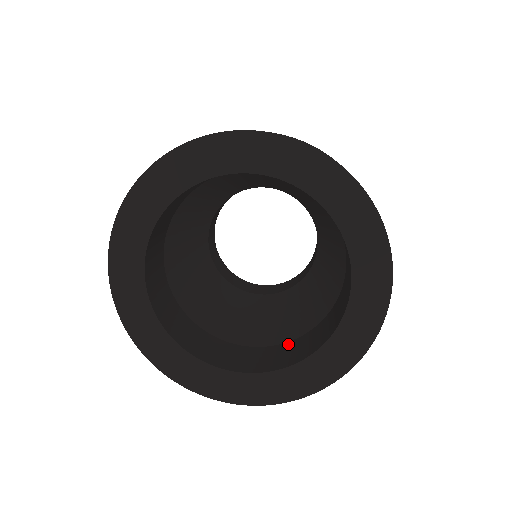
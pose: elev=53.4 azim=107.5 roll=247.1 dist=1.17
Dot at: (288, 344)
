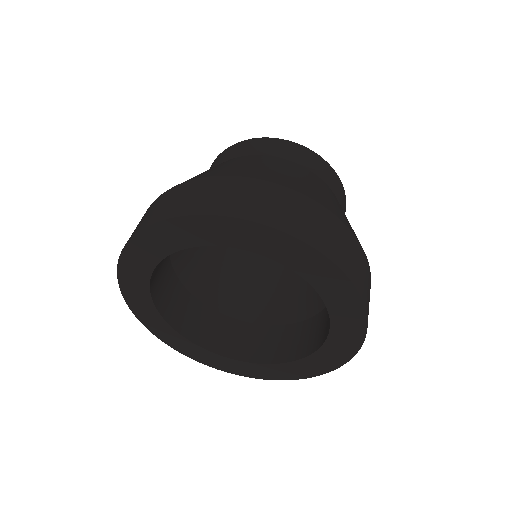
Dot at: (280, 329)
